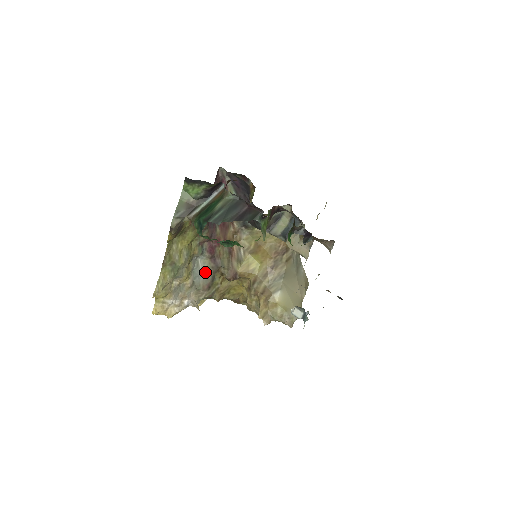
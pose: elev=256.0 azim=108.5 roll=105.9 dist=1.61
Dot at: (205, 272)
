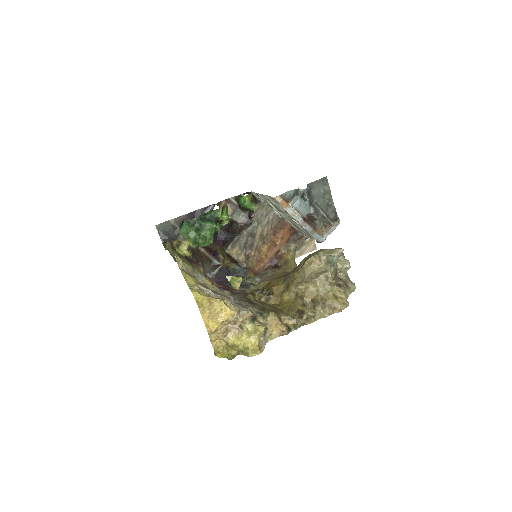
Dot at: (235, 299)
